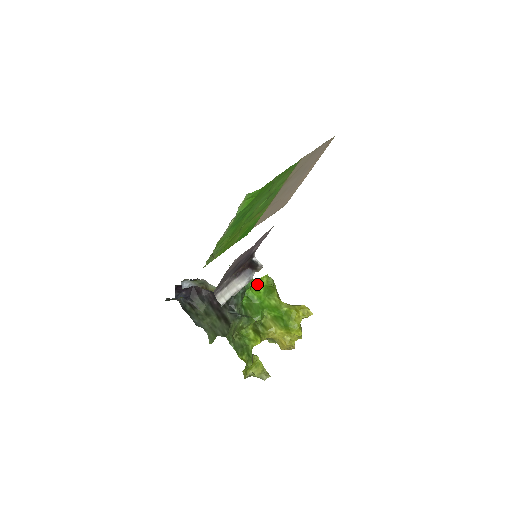
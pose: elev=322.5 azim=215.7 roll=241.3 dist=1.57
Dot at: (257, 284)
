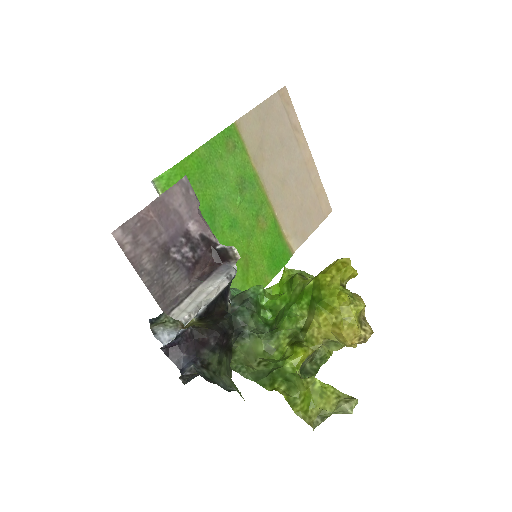
Dot at: (279, 288)
